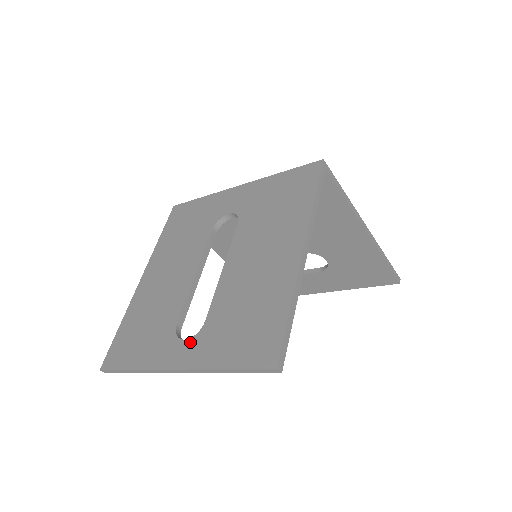
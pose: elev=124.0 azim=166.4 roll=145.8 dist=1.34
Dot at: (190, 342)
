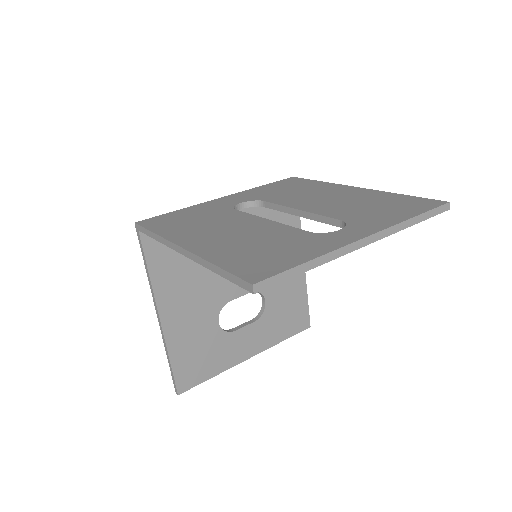
Dot at: (350, 227)
